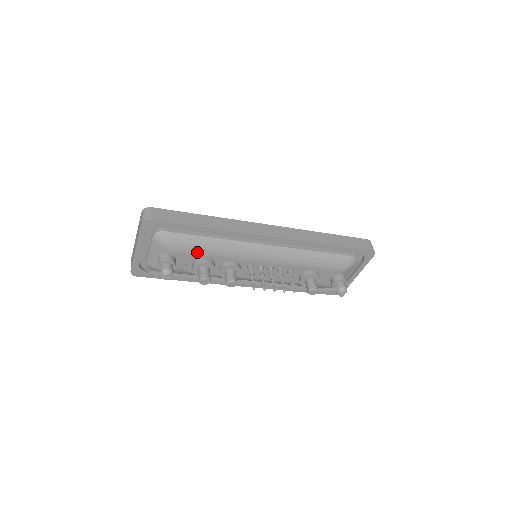
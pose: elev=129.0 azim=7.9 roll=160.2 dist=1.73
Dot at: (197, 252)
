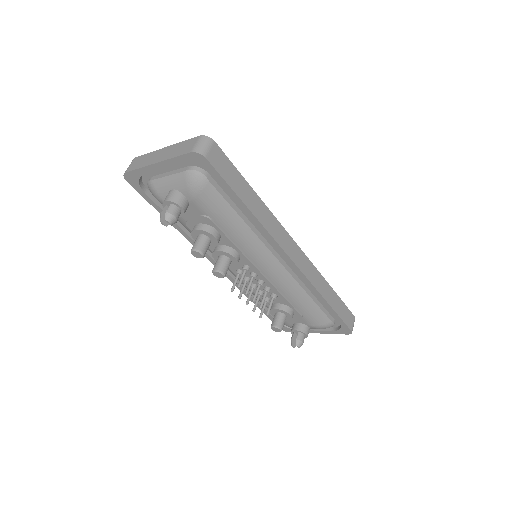
Dot at: (215, 220)
